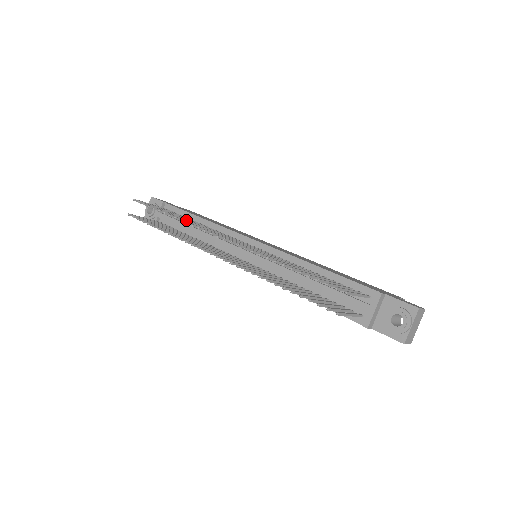
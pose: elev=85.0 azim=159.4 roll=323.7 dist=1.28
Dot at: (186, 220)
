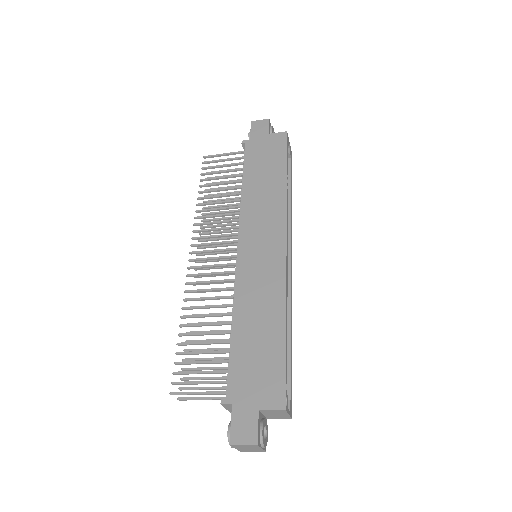
Dot at: (211, 203)
